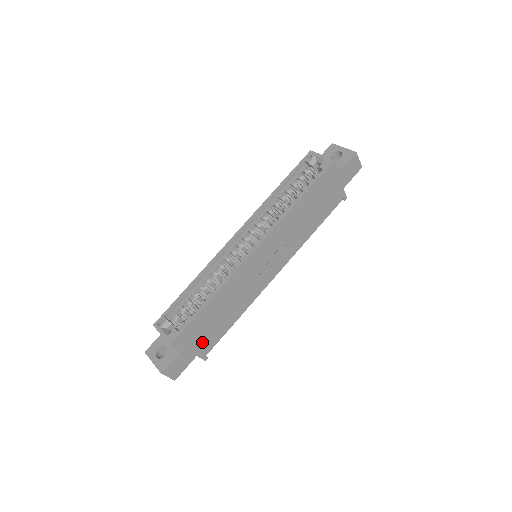
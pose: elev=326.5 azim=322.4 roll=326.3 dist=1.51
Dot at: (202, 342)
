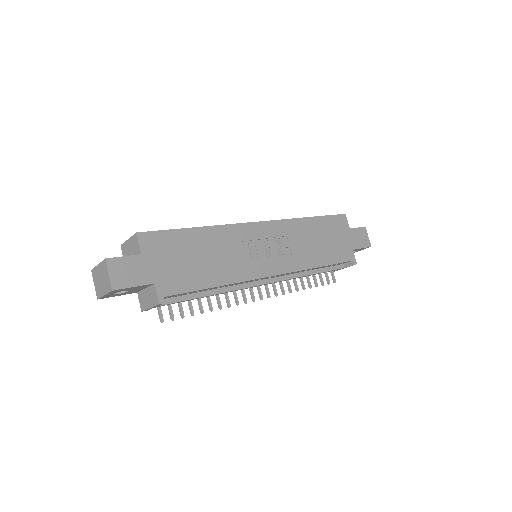
Dot at: (169, 271)
